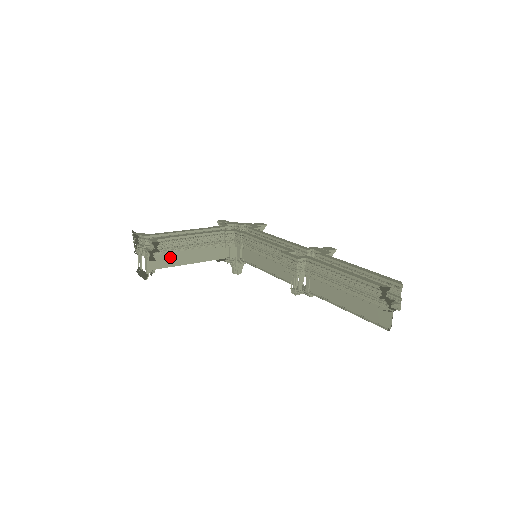
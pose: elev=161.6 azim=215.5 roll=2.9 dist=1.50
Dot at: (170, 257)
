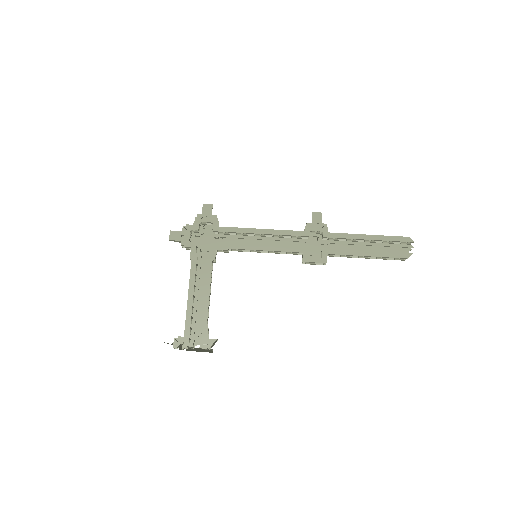
Dot at: occluded
